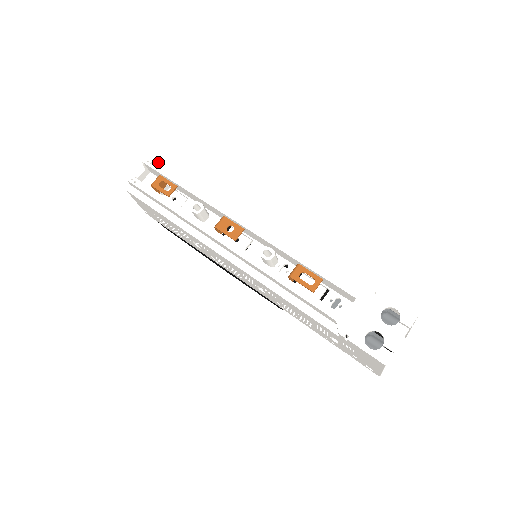
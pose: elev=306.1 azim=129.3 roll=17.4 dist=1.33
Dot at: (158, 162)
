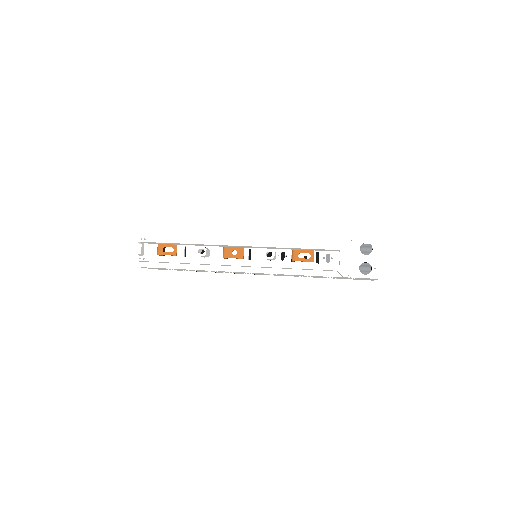
Dot at: (146, 234)
